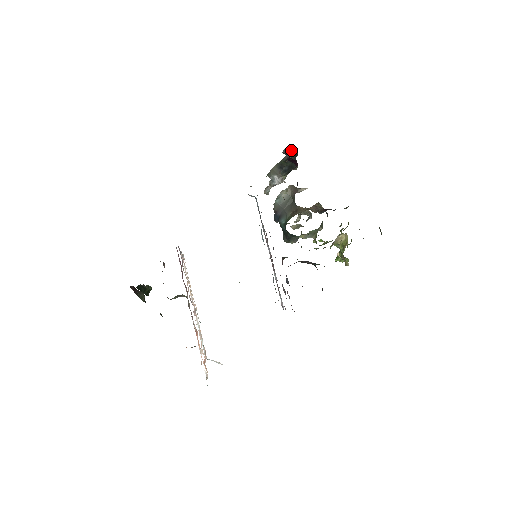
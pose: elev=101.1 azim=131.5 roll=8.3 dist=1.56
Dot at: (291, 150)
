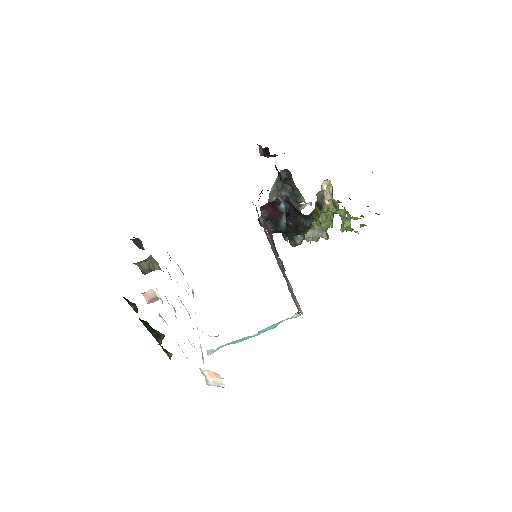
Dot at: (282, 170)
